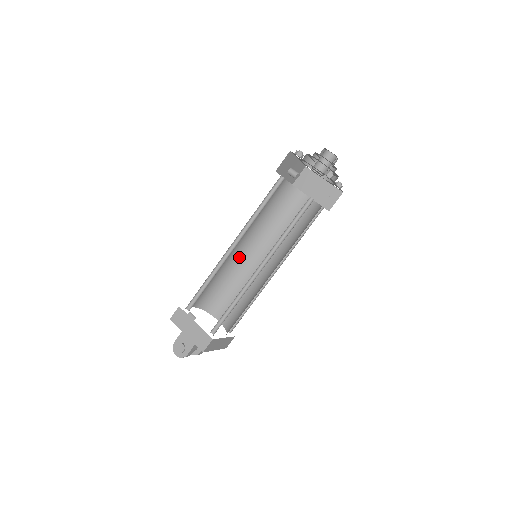
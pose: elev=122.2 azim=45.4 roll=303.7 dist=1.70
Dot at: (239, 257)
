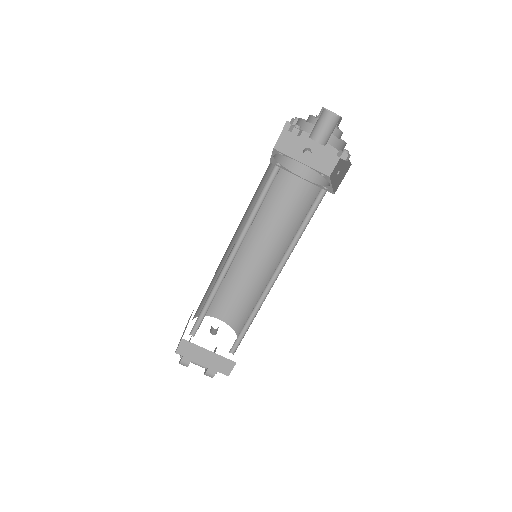
Dot at: (264, 266)
